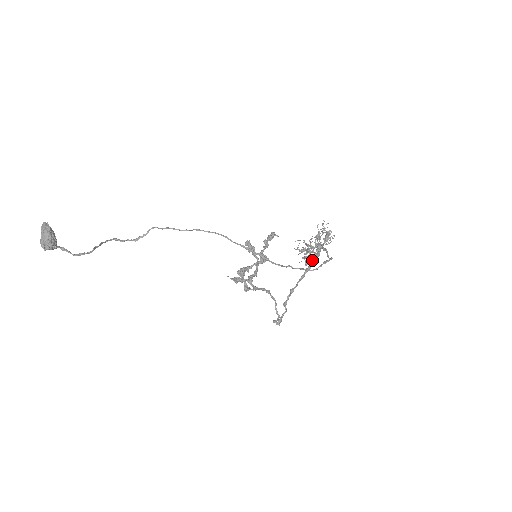
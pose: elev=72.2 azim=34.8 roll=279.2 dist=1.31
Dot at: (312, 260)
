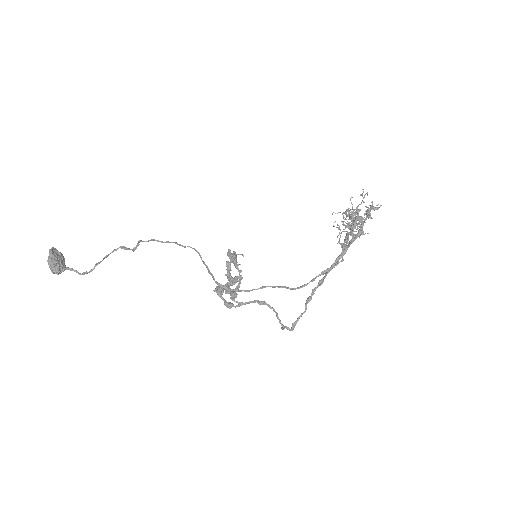
Dot at: (345, 245)
